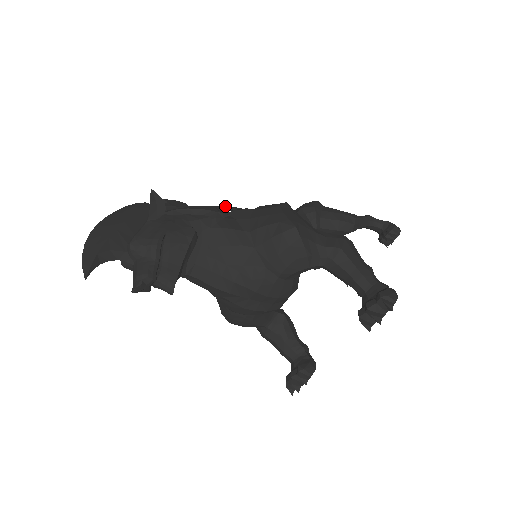
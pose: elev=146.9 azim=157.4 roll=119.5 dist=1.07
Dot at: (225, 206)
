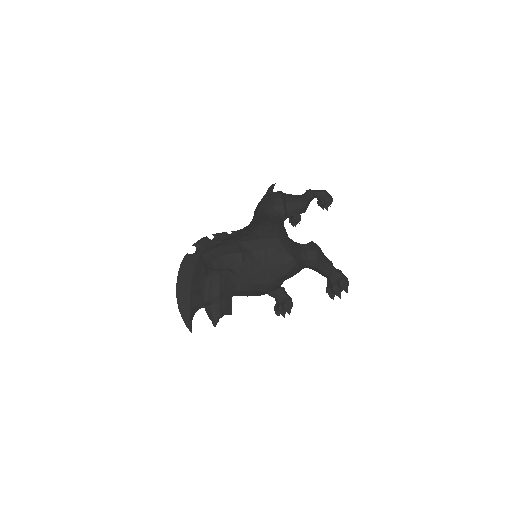
Dot at: (239, 239)
